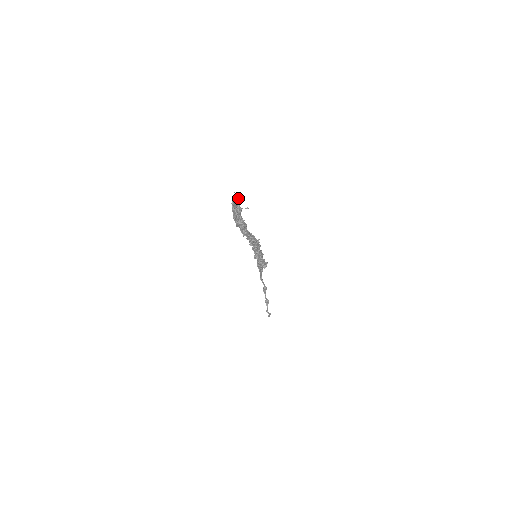
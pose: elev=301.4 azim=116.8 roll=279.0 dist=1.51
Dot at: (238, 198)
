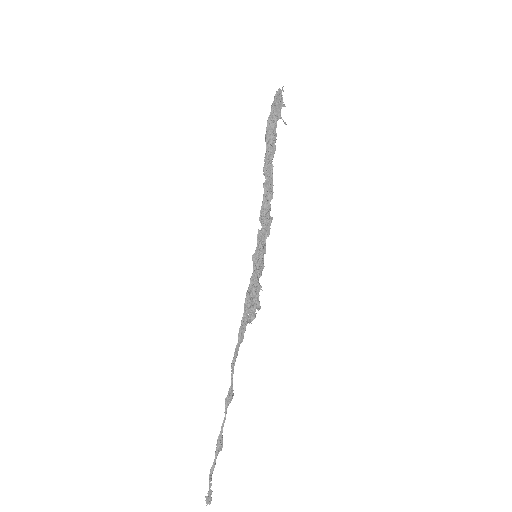
Dot at: occluded
